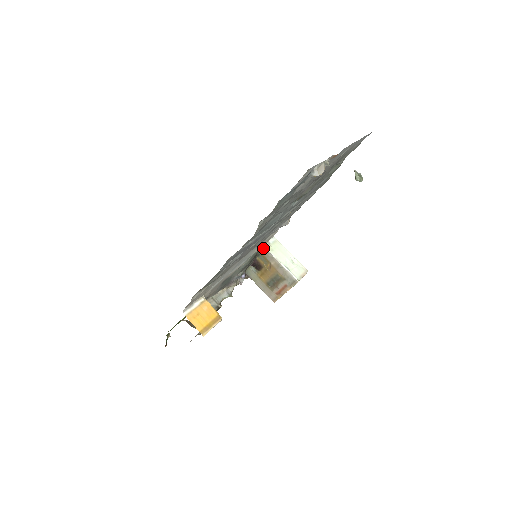
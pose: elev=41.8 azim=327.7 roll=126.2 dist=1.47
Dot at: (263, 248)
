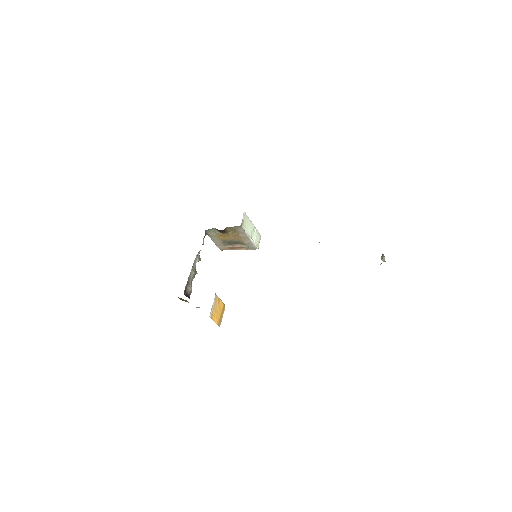
Dot at: (239, 226)
